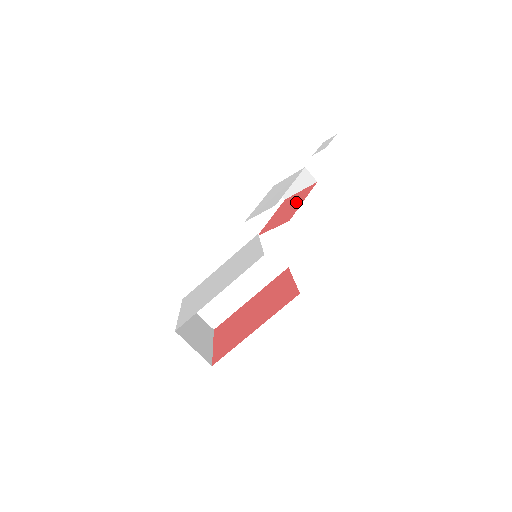
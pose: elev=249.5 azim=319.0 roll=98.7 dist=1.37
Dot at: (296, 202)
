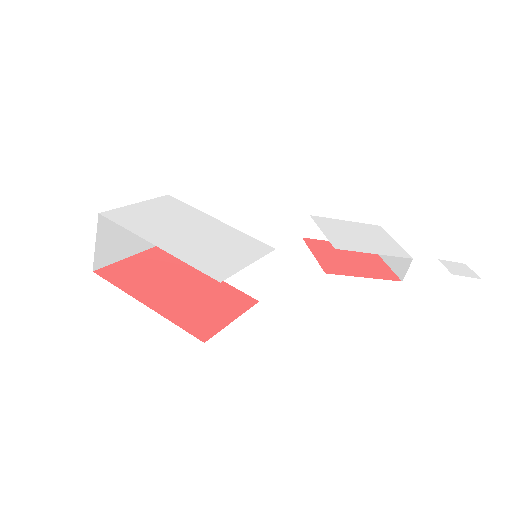
Dot at: (363, 267)
